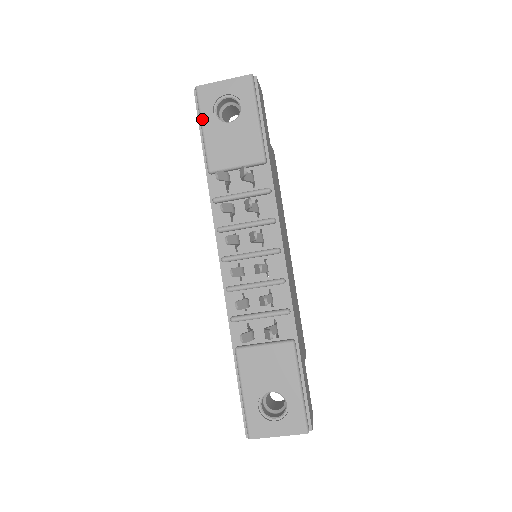
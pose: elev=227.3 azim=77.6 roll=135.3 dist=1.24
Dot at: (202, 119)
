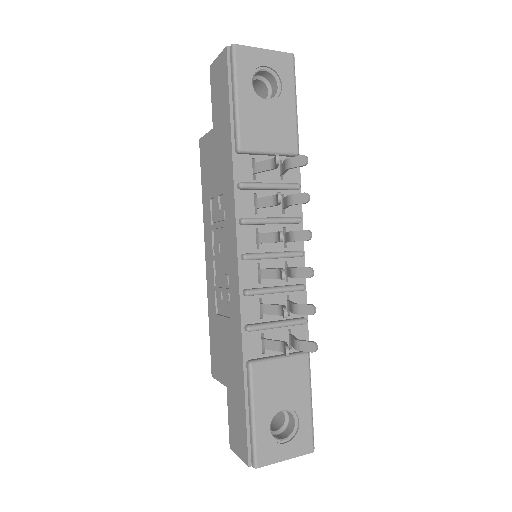
Dot at: (238, 85)
